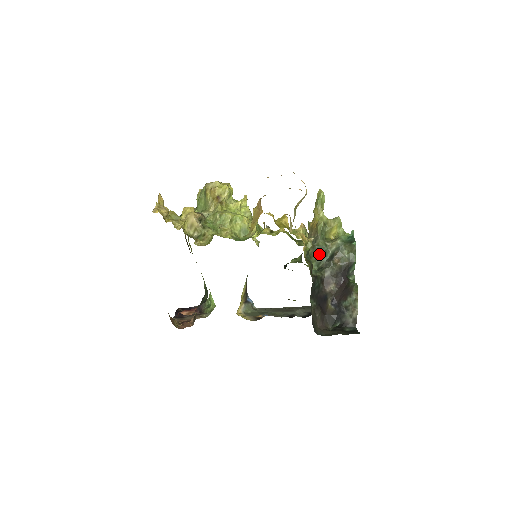
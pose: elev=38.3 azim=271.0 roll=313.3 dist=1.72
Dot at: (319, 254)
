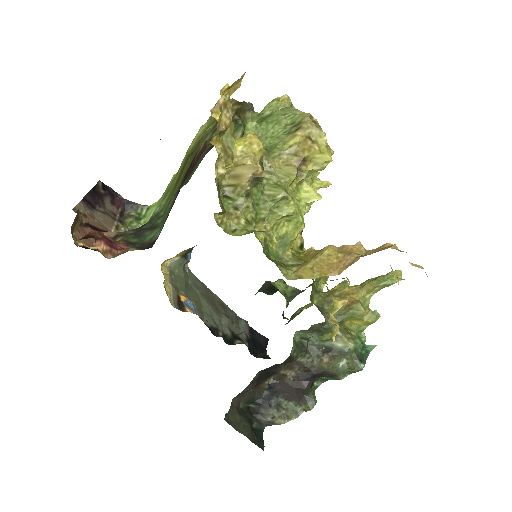
Dot at: (318, 332)
